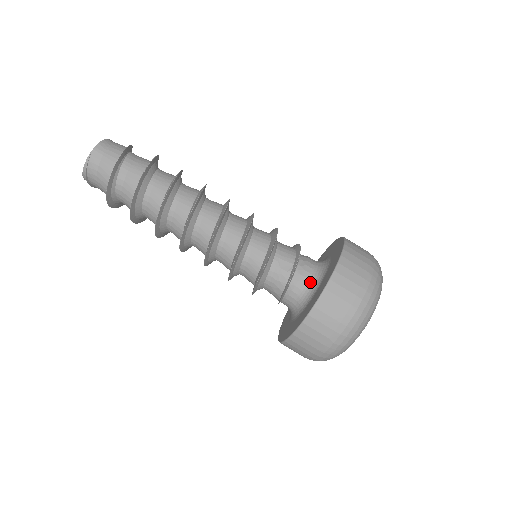
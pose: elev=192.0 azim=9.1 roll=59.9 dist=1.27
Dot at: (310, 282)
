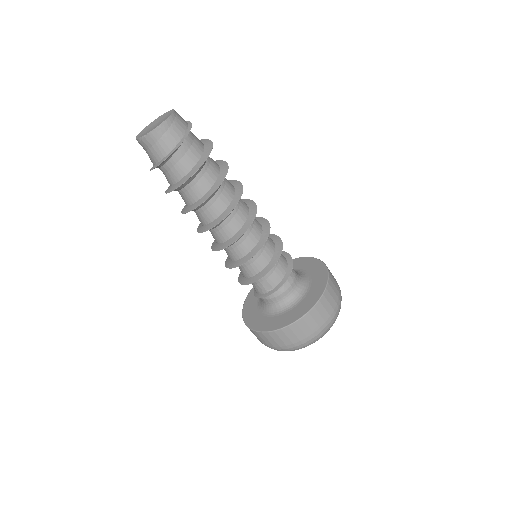
Dot at: (278, 304)
